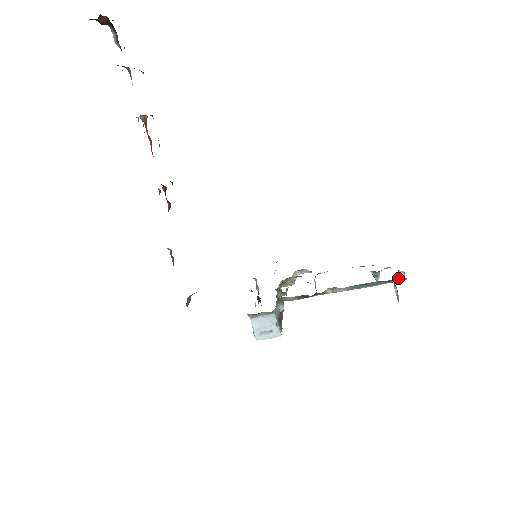
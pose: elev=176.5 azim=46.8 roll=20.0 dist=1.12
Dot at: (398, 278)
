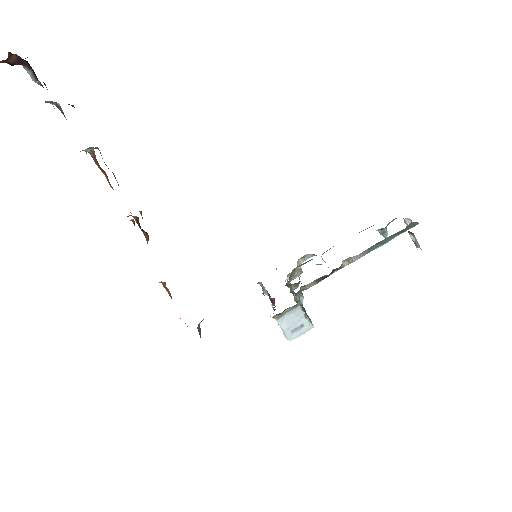
Dot at: (409, 225)
